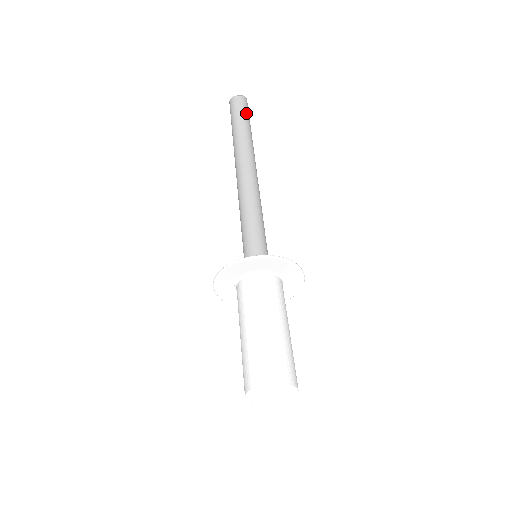
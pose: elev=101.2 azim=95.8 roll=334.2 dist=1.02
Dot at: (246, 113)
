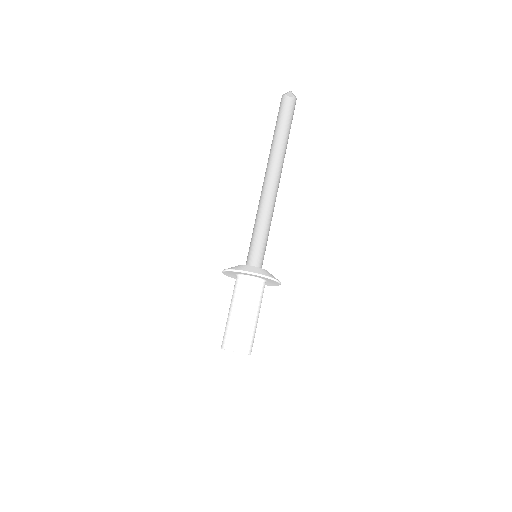
Dot at: (290, 118)
